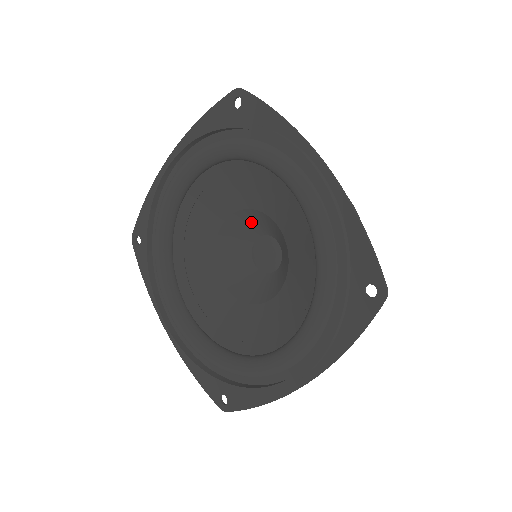
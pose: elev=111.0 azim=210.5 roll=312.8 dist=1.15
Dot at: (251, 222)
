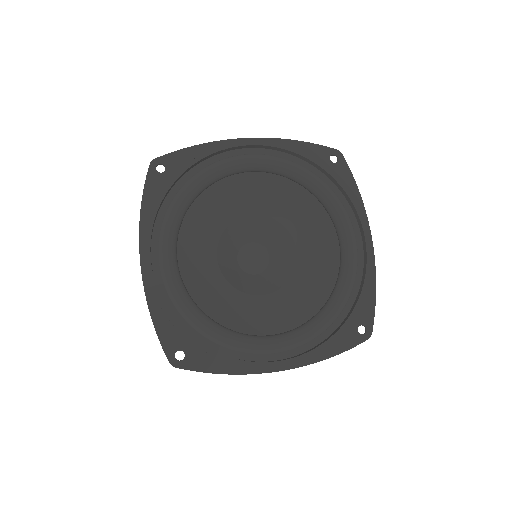
Dot at: (265, 230)
